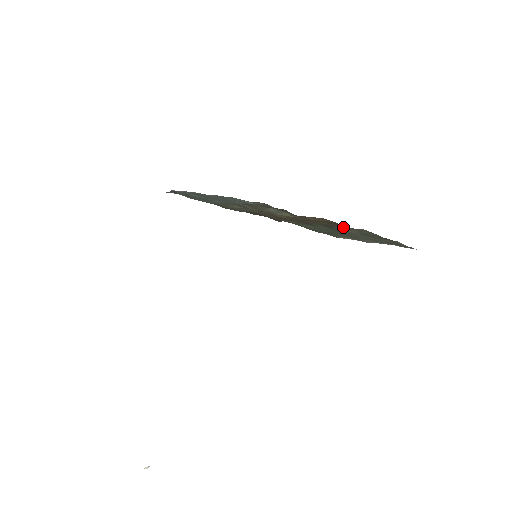
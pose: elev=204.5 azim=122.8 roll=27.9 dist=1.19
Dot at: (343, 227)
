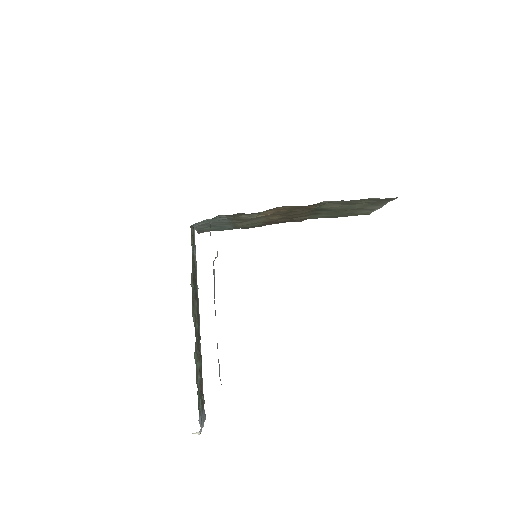
Dot at: (321, 206)
